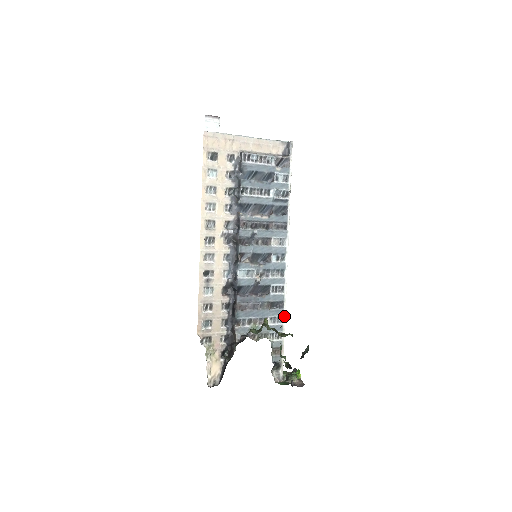
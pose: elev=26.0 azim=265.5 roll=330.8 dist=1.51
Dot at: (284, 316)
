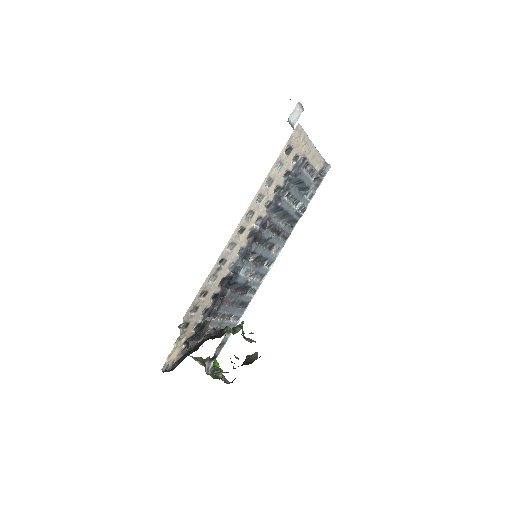
Dot at: occluded
